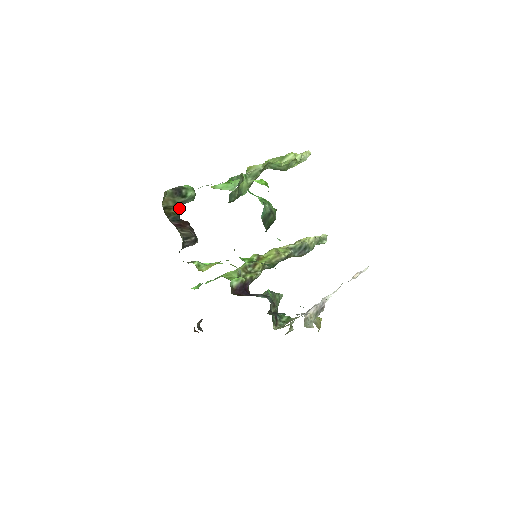
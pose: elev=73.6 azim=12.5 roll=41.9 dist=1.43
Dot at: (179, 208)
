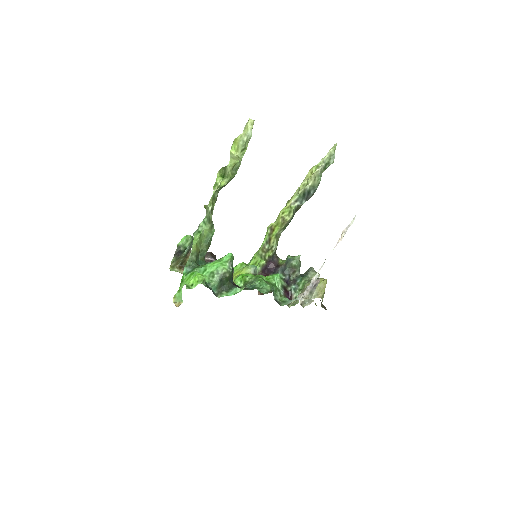
Dot at: occluded
